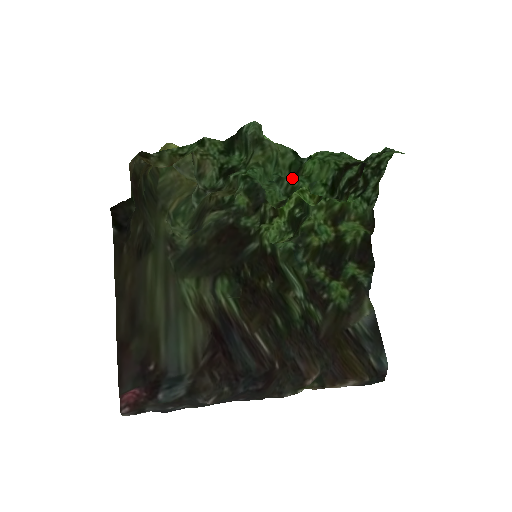
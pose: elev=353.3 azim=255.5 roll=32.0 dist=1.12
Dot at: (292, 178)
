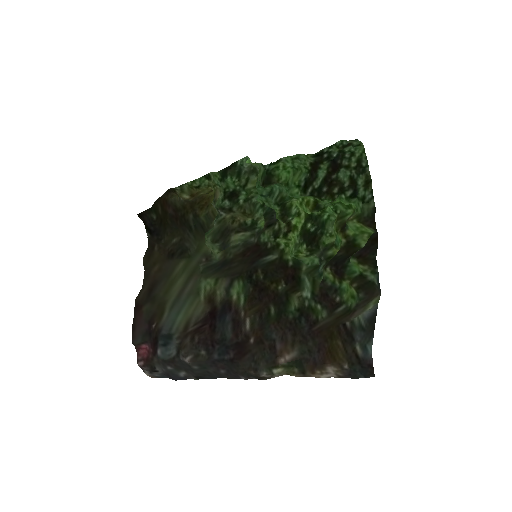
Dot at: (264, 184)
